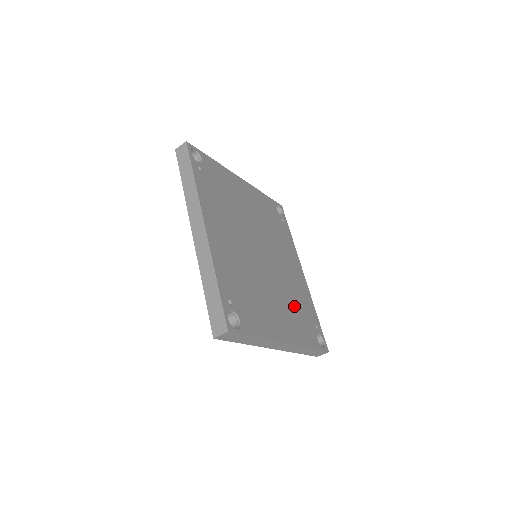
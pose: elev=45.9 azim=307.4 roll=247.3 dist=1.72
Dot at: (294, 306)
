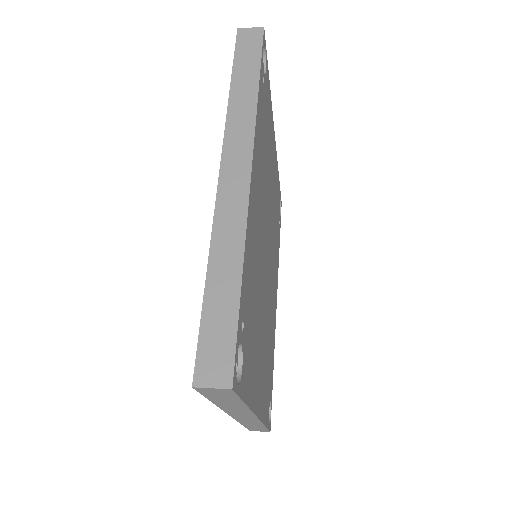
Dot at: (268, 352)
